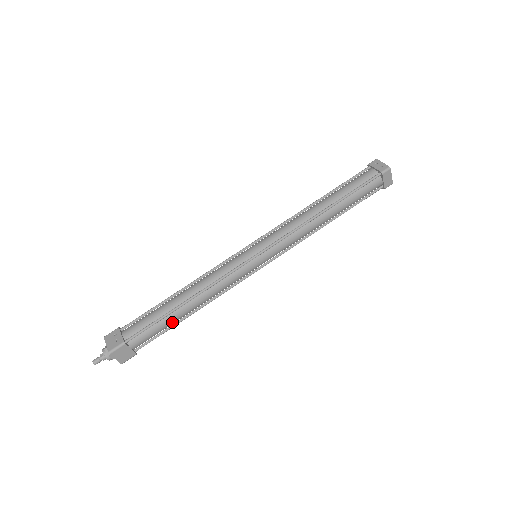
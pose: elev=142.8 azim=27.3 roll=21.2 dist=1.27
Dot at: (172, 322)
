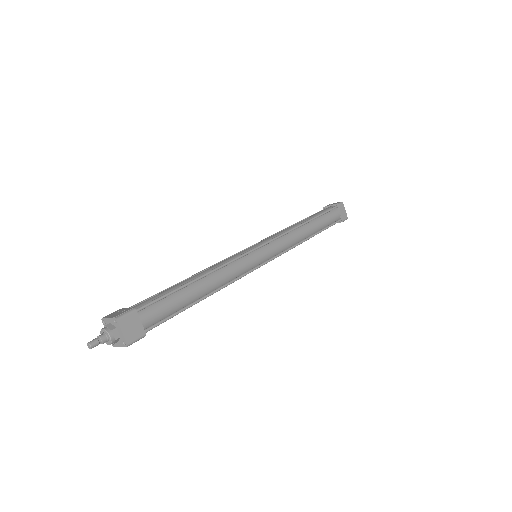
Dot at: (185, 301)
